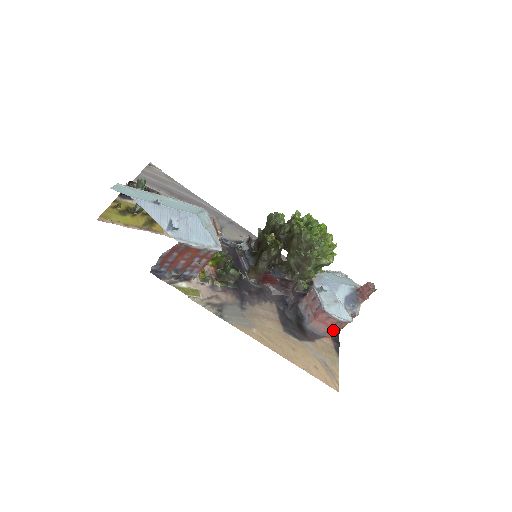
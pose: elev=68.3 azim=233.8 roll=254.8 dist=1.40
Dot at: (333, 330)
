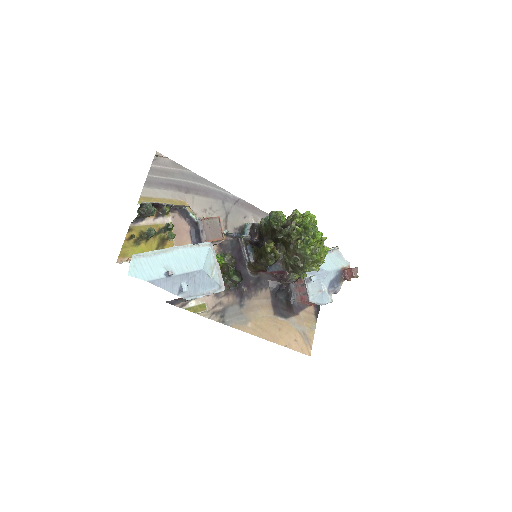
Dot at: occluded
